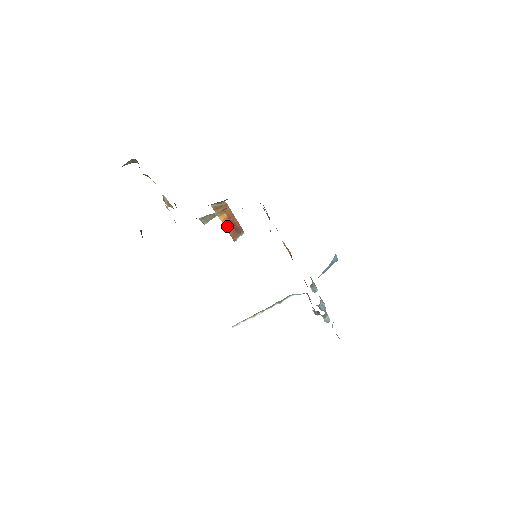
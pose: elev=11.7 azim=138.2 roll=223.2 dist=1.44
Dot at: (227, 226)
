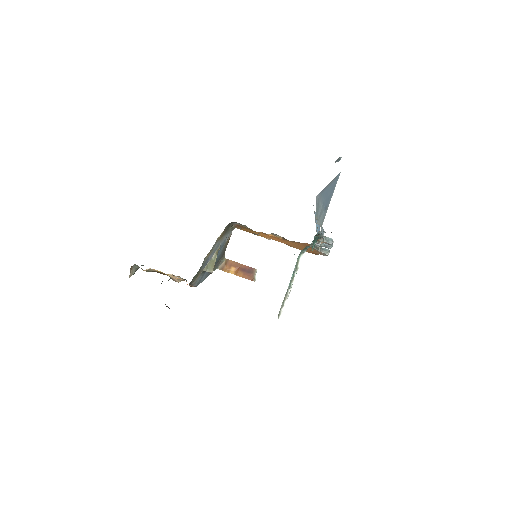
Dot at: (240, 275)
